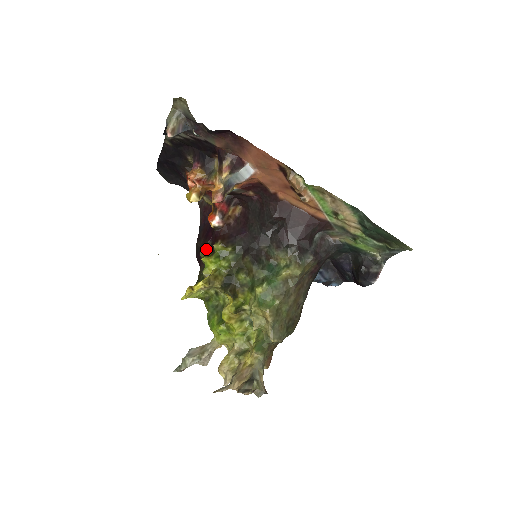
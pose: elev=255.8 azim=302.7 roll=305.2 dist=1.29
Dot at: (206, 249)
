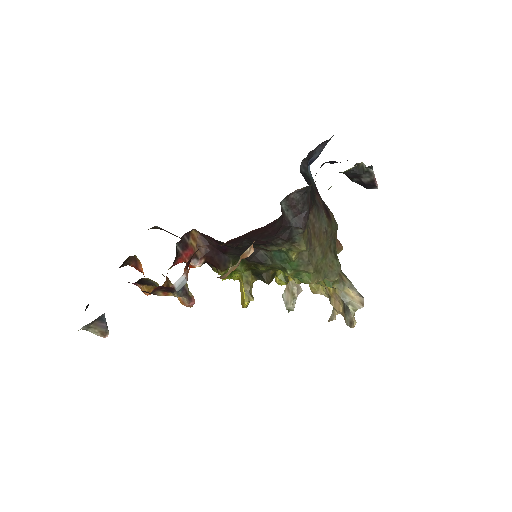
Dot at: (214, 267)
